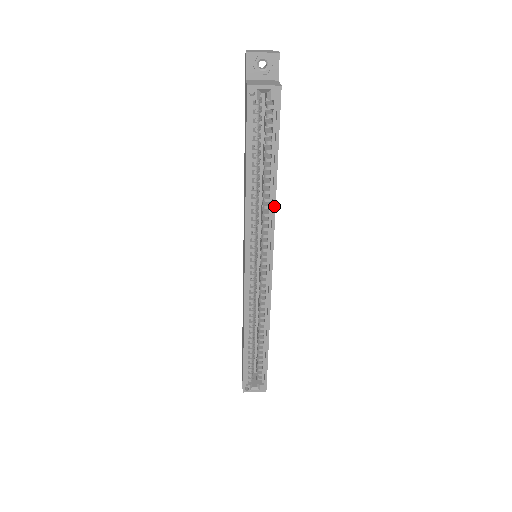
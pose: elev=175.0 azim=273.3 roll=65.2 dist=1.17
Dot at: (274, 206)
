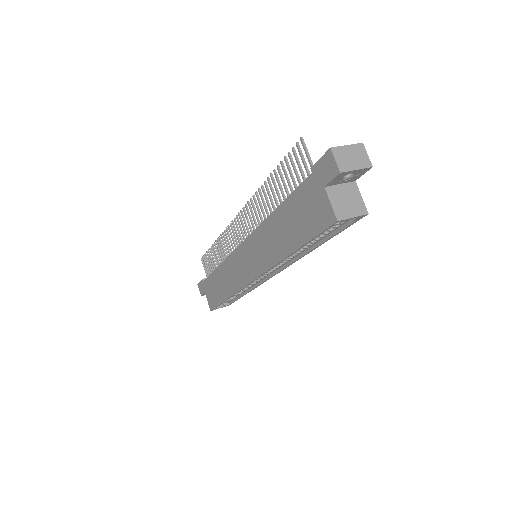
Dot at: (303, 256)
